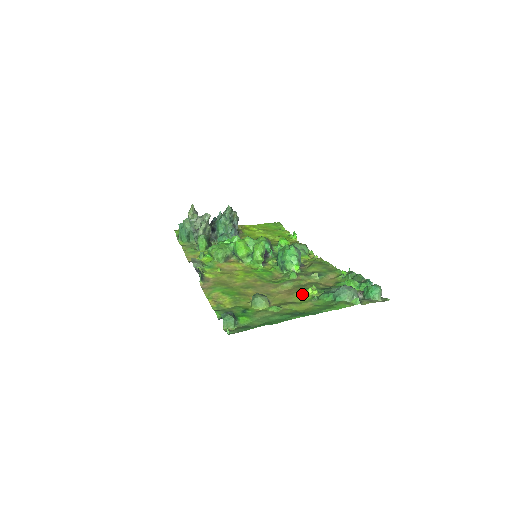
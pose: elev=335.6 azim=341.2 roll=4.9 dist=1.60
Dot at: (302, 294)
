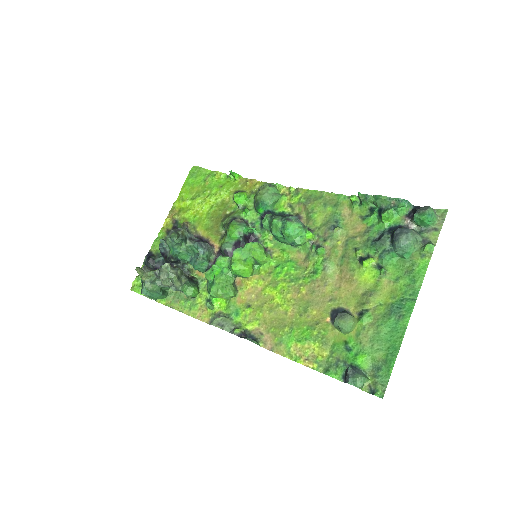
Dot at: (362, 273)
